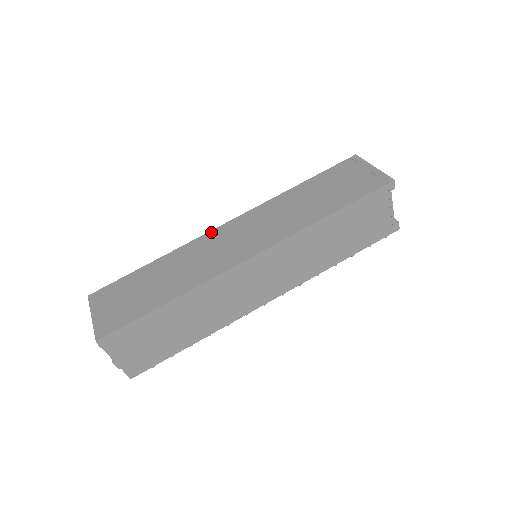
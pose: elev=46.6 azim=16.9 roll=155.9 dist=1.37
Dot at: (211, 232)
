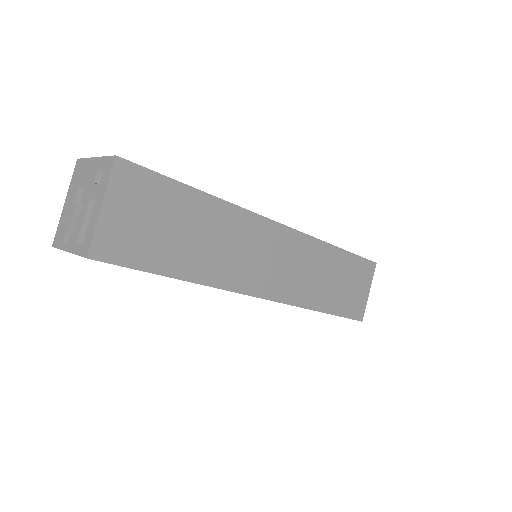
Dot at: (267, 221)
